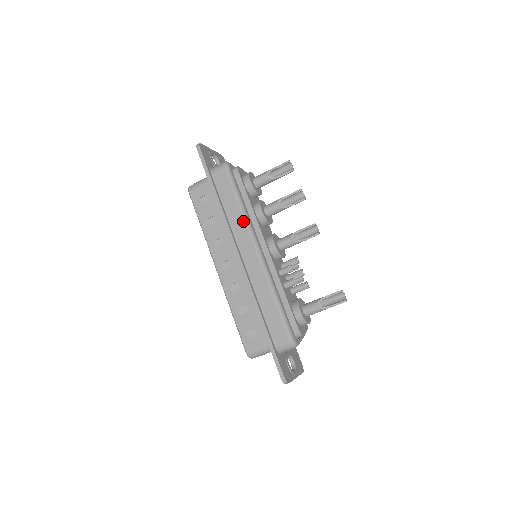
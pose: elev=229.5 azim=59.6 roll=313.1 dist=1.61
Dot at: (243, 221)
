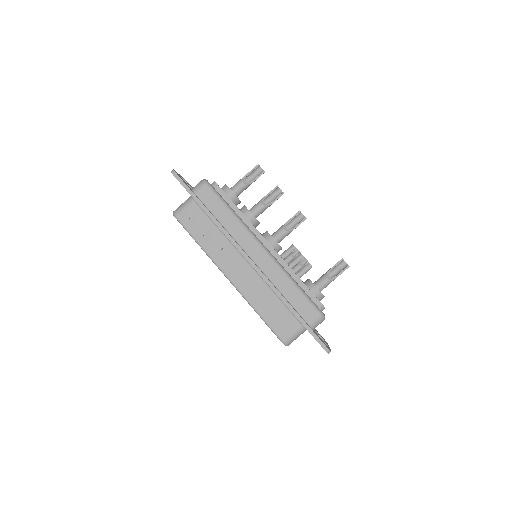
Dot at: (240, 226)
